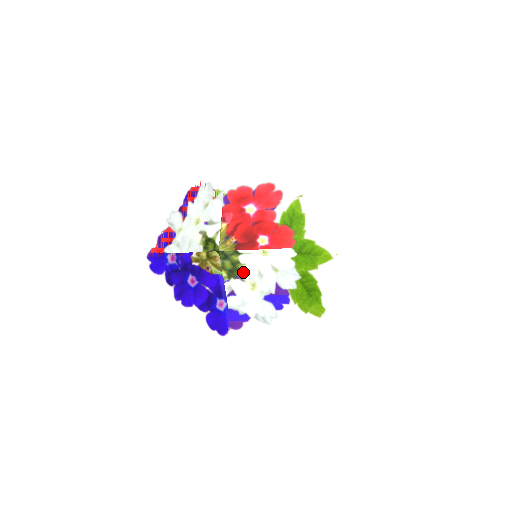
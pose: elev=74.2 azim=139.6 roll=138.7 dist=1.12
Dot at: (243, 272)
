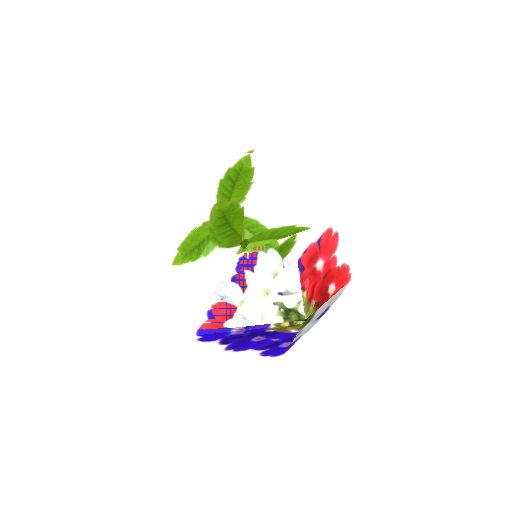
Dot at: (312, 318)
